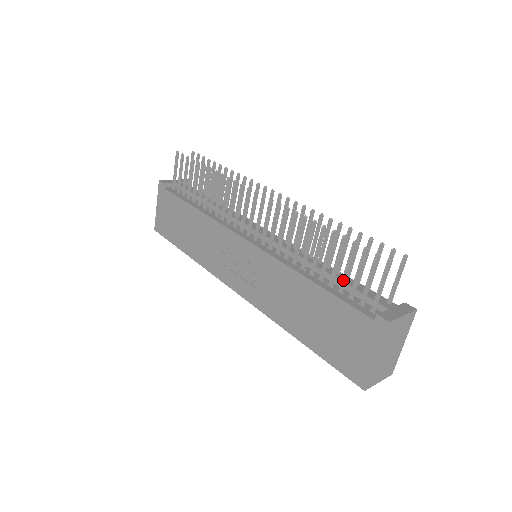
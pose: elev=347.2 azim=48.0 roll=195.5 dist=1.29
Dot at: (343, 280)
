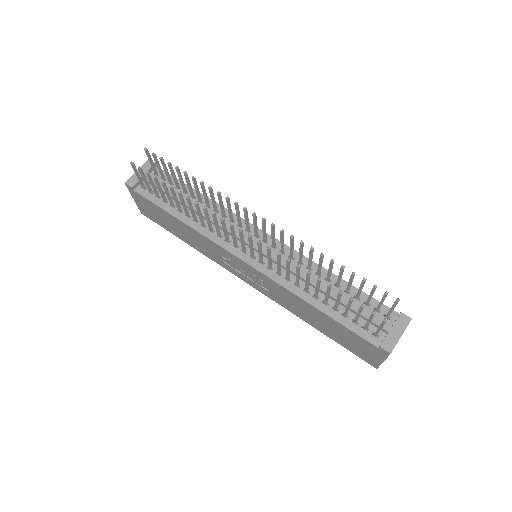
Dot at: (346, 313)
